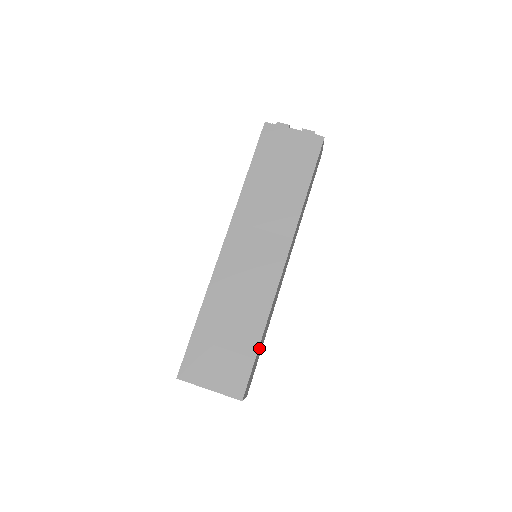
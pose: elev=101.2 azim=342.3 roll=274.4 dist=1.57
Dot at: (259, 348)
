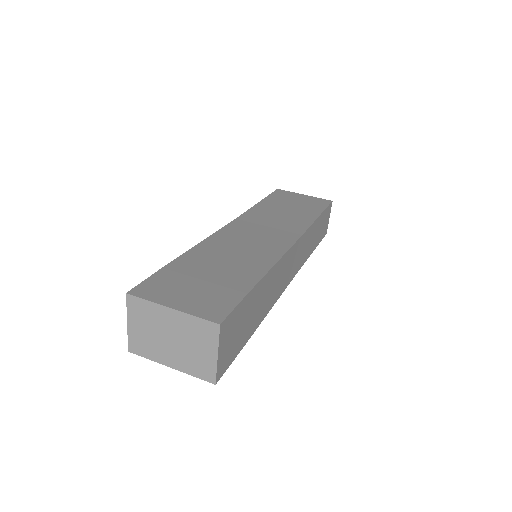
Dot at: (252, 300)
